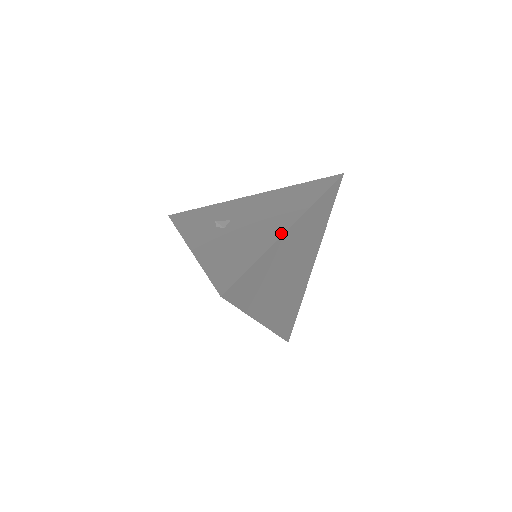
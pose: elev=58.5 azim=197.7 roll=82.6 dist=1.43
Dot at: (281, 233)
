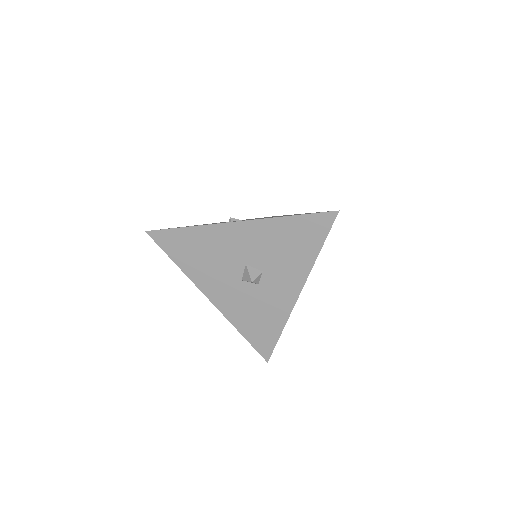
Dot at: occluded
